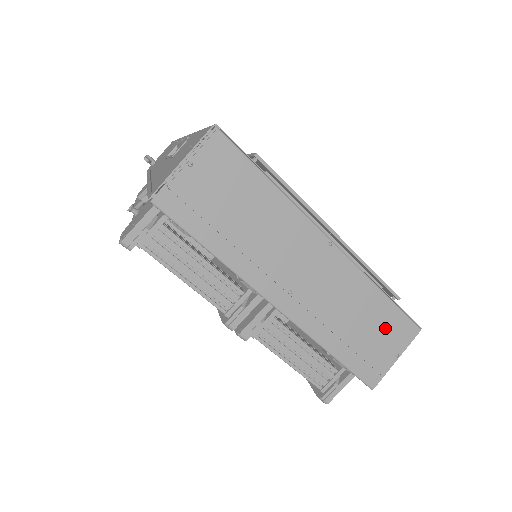
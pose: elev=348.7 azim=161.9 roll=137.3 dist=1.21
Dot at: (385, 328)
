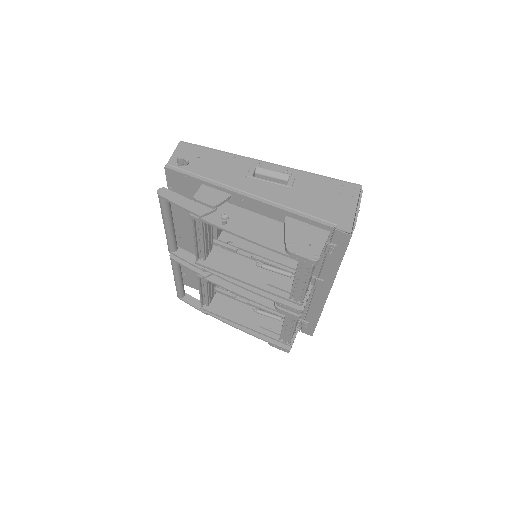
Dot at: occluded
